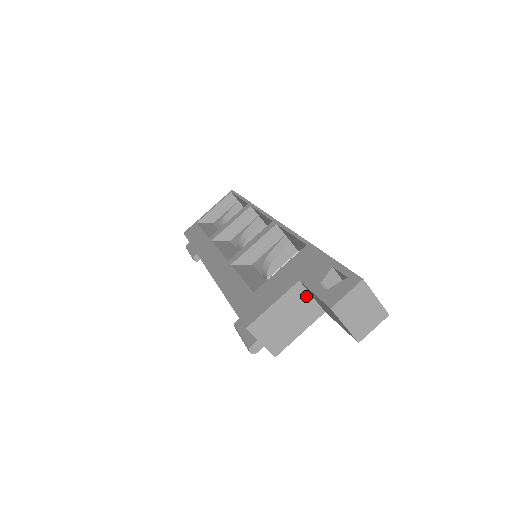
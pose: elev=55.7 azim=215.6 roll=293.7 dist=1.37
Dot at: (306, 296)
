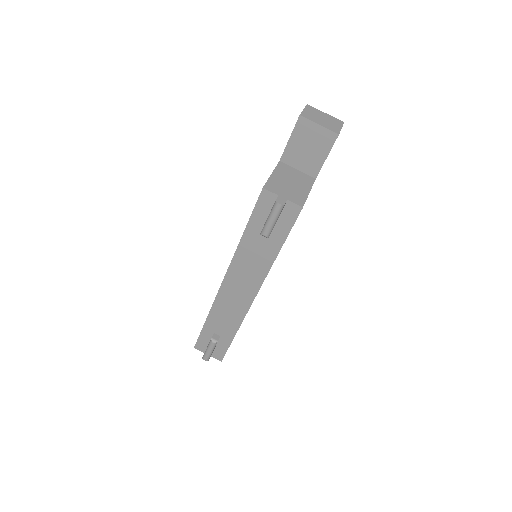
Dot at: (292, 170)
